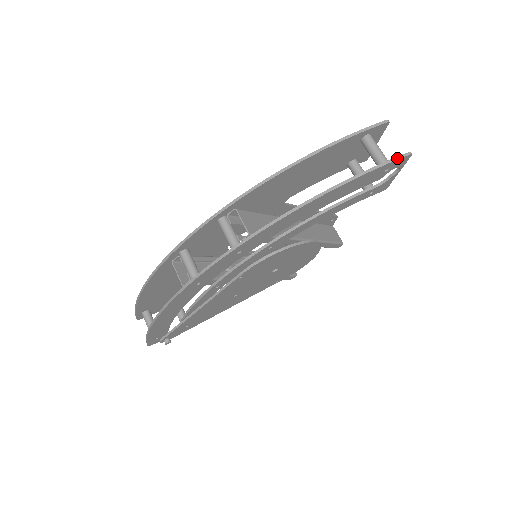
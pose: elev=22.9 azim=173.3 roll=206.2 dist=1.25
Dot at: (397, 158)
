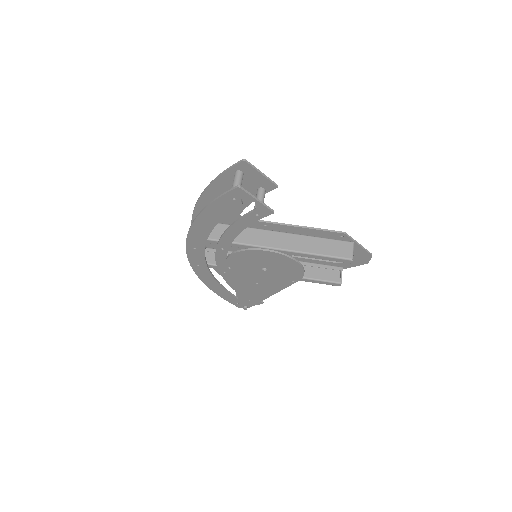
Dot at: (229, 190)
